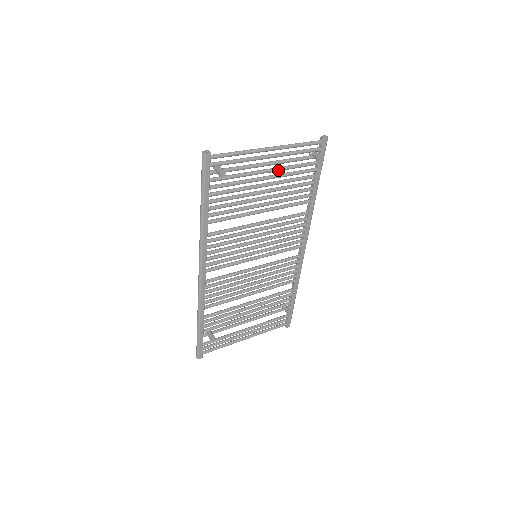
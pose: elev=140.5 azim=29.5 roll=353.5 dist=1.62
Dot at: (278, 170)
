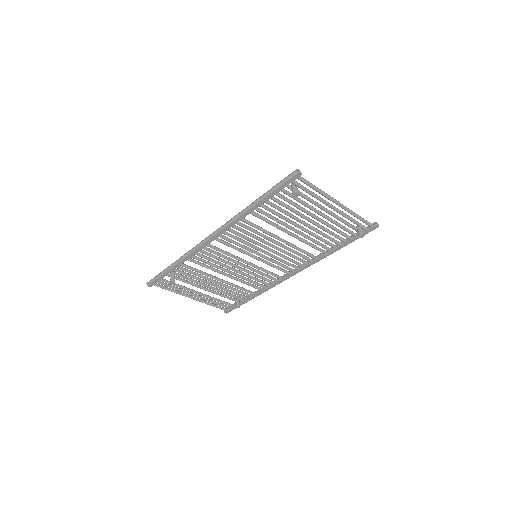
Dot at: (328, 219)
